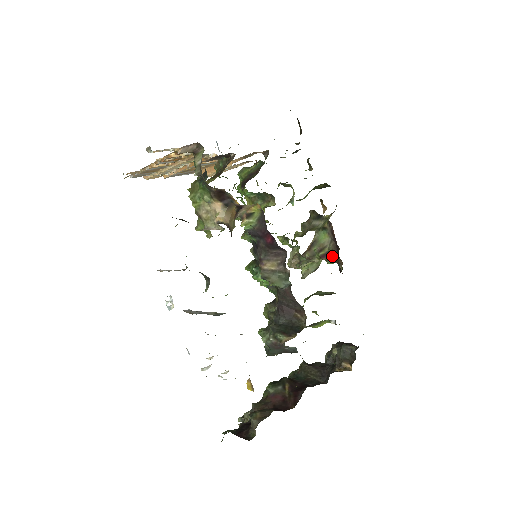
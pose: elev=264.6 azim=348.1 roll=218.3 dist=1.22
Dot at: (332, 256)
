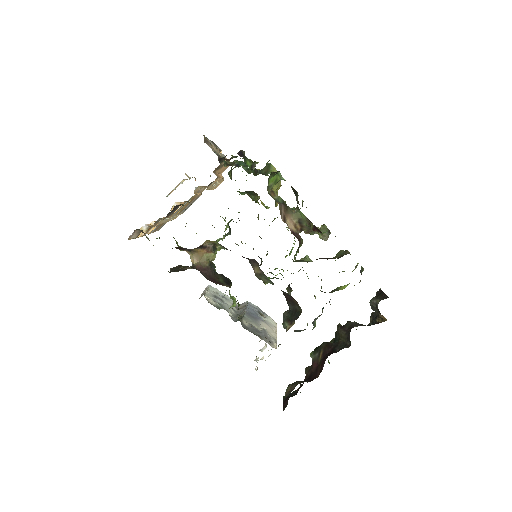
Dot at: (318, 229)
